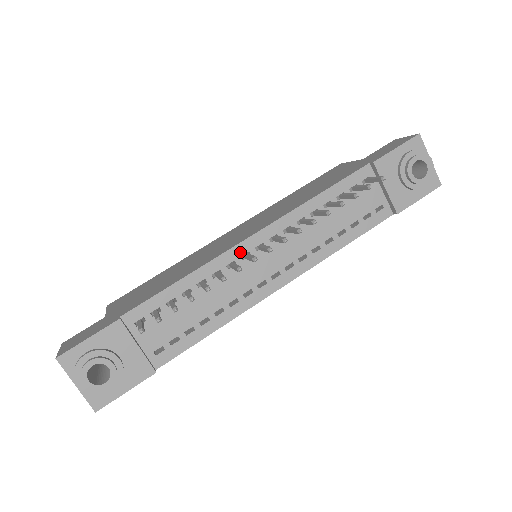
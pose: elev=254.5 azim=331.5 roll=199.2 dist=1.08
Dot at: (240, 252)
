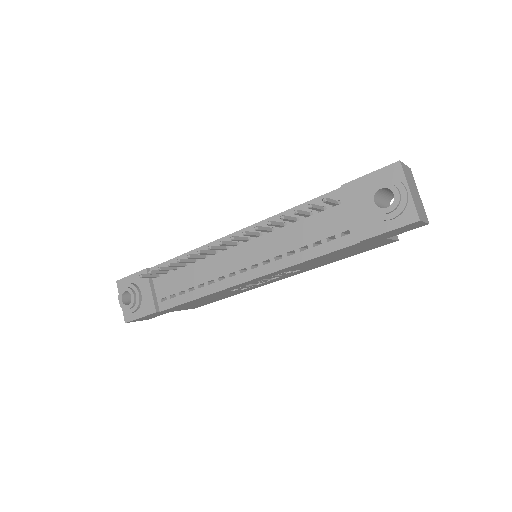
Dot at: occluded
